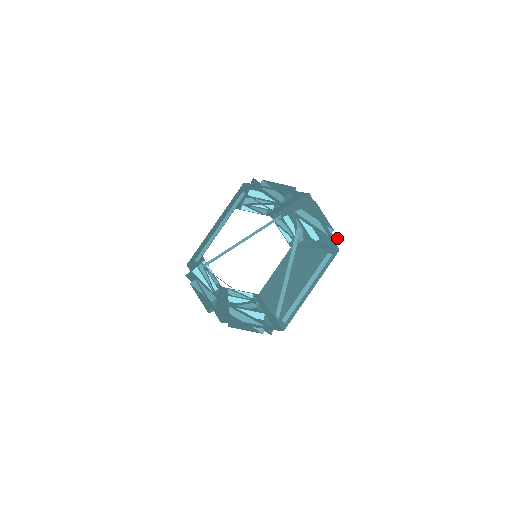
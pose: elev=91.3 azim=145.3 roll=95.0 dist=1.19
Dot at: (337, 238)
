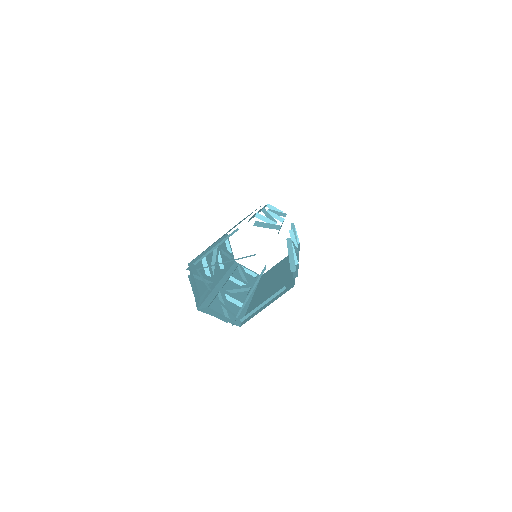
Dot at: (297, 276)
